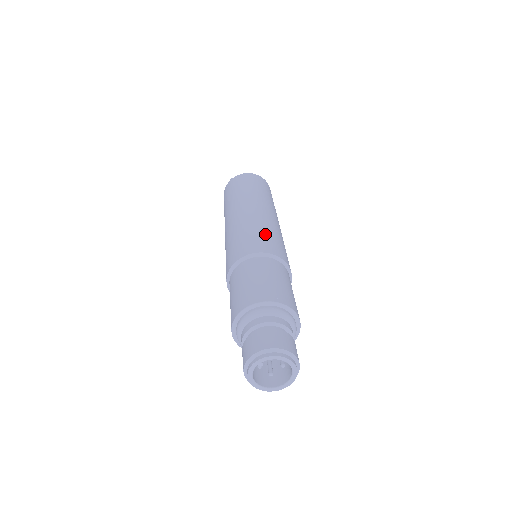
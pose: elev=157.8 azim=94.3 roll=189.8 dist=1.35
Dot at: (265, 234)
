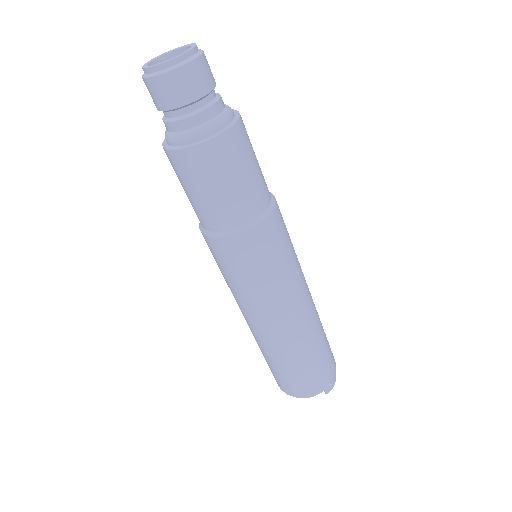
Dot at: occluded
